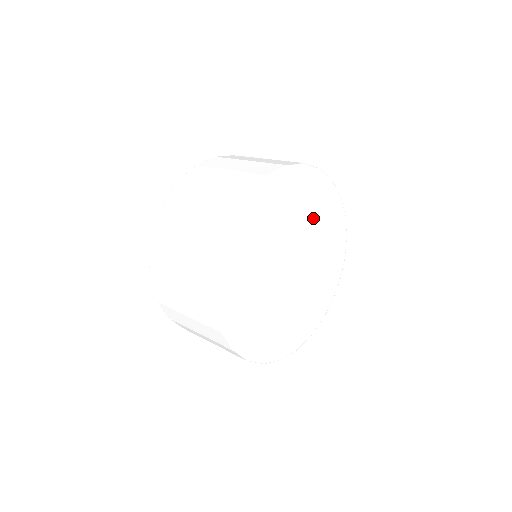
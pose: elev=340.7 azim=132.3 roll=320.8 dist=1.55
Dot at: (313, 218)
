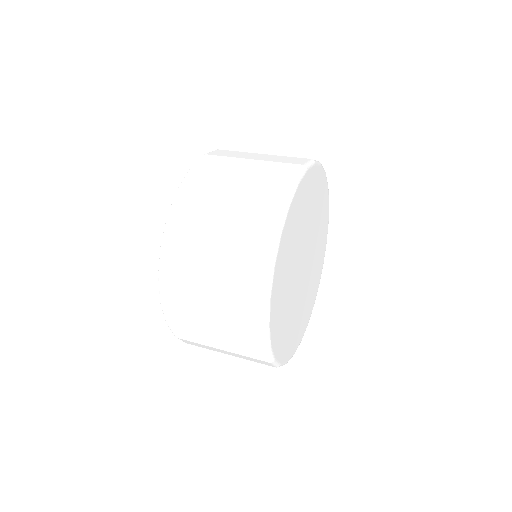
Dot at: (318, 235)
